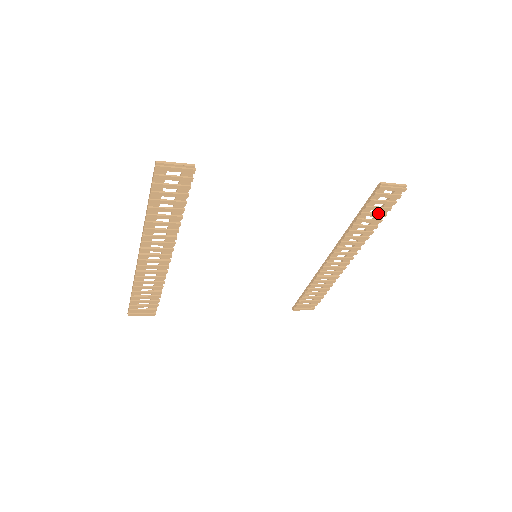
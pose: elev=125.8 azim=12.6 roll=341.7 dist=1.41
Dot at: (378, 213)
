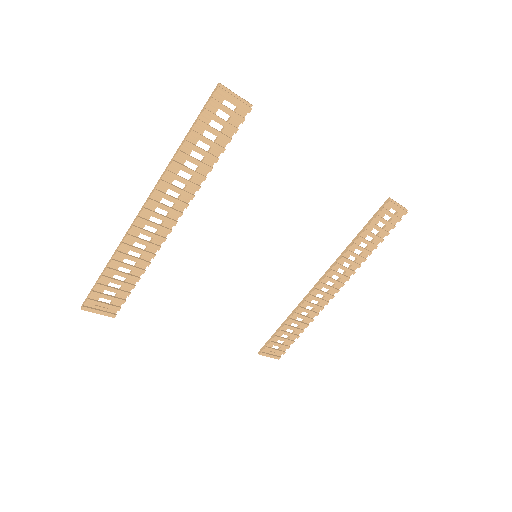
Dot at: (377, 235)
